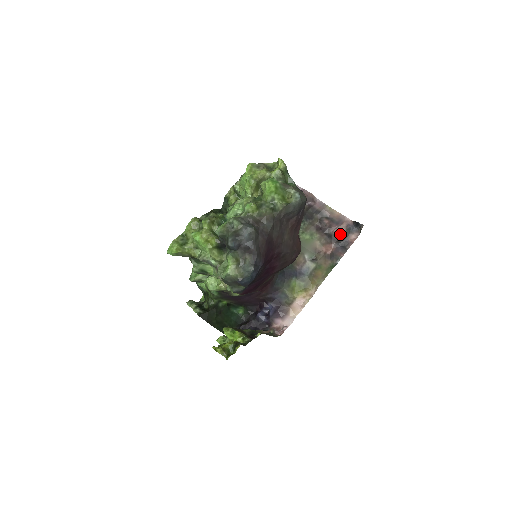
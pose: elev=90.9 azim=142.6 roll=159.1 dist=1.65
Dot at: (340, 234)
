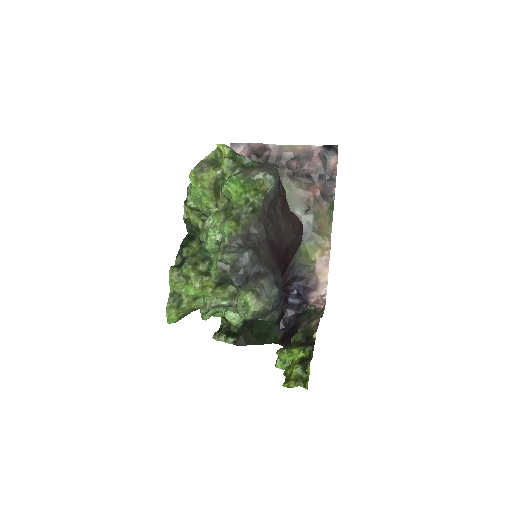
Dot at: (317, 168)
